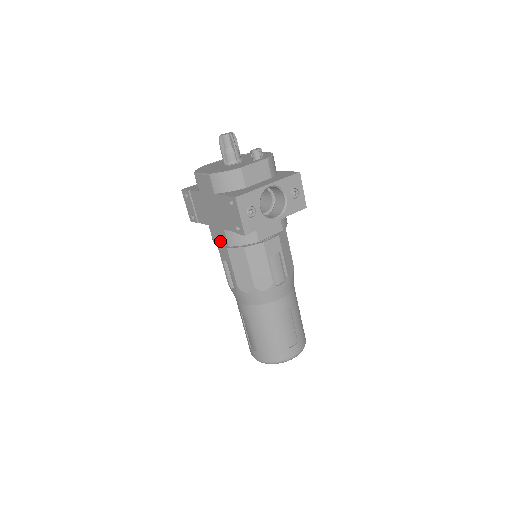
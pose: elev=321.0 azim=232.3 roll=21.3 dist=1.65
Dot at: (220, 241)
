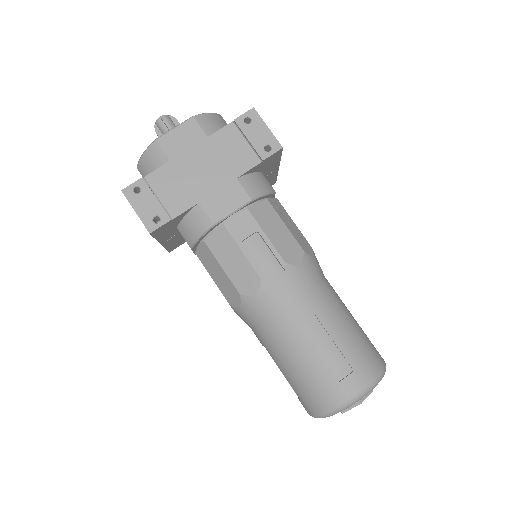
Dot at: (231, 207)
